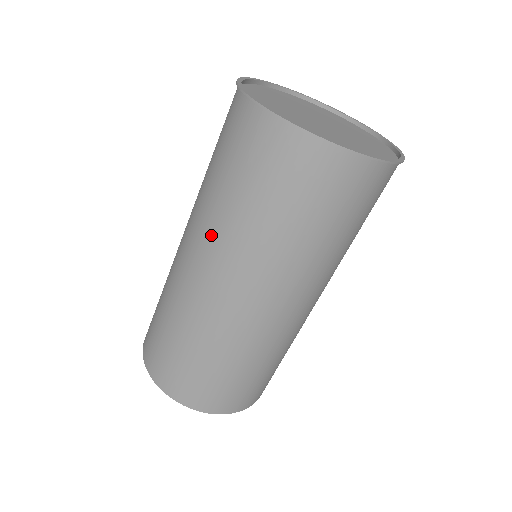
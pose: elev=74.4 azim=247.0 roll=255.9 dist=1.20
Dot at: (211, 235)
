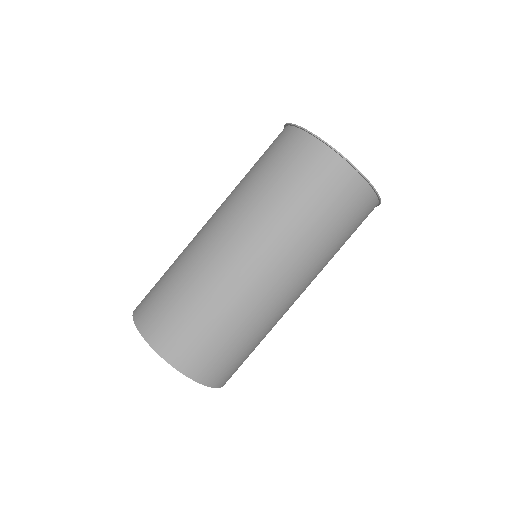
Dot at: (232, 201)
